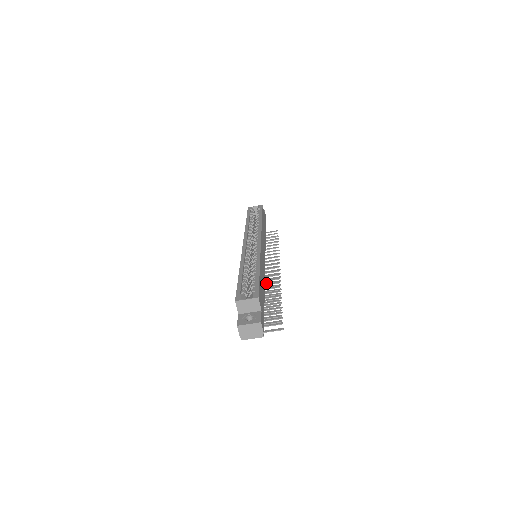
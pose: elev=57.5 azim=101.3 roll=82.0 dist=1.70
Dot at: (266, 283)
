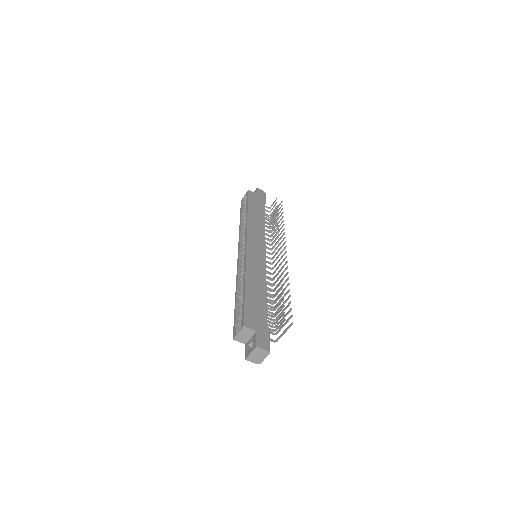
Dot at: occluded
